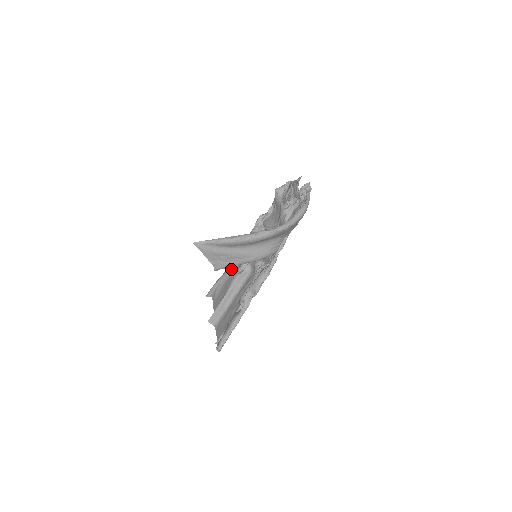
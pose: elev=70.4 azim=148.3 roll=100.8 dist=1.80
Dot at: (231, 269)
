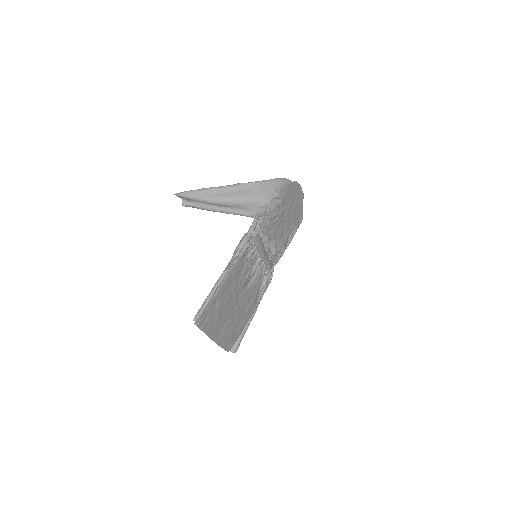
Dot at: occluded
